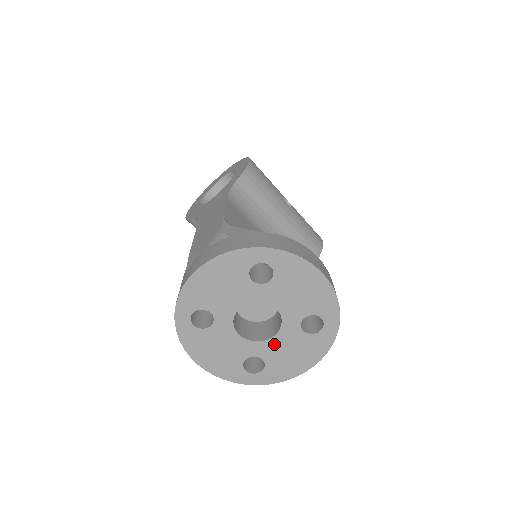
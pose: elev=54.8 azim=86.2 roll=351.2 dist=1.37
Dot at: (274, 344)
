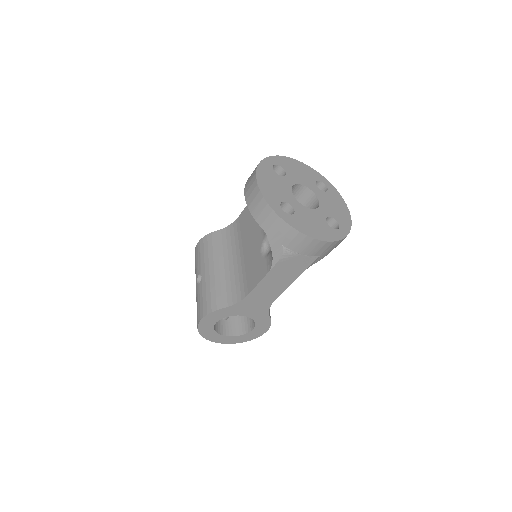
Dot at: (307, 211)
